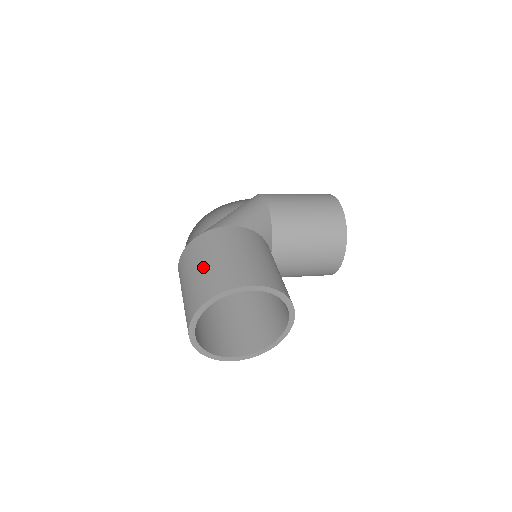
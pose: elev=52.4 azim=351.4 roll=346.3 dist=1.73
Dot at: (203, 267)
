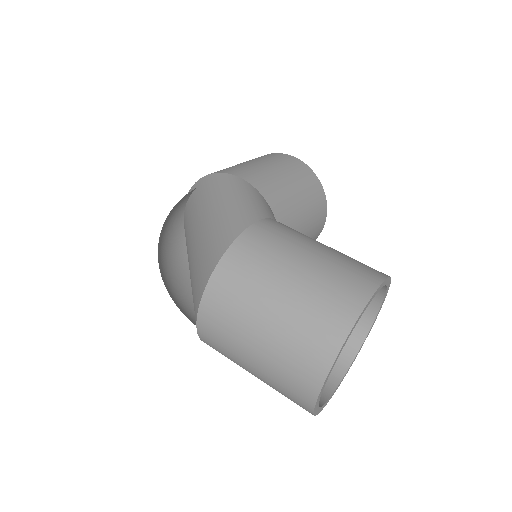
Dot at: (287, 292)
